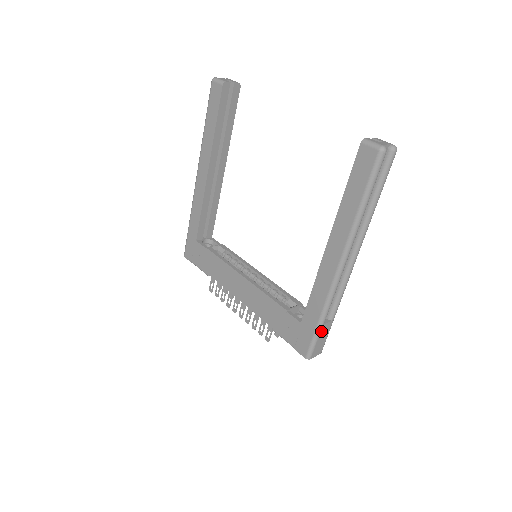
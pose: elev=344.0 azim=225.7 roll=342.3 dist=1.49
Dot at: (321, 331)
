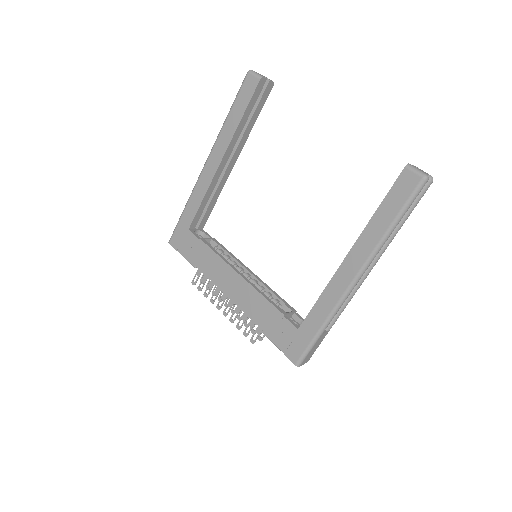
Dot at: (318, 340)
